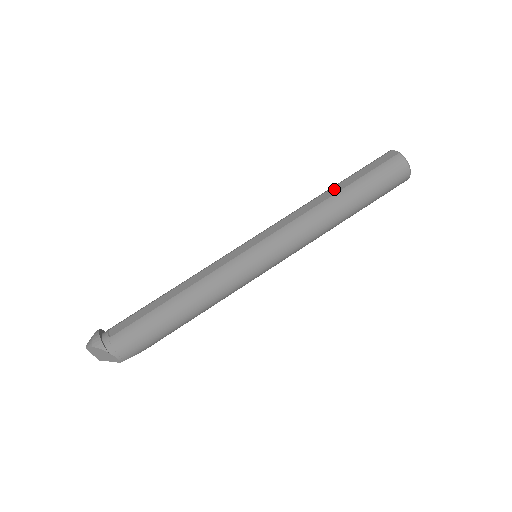
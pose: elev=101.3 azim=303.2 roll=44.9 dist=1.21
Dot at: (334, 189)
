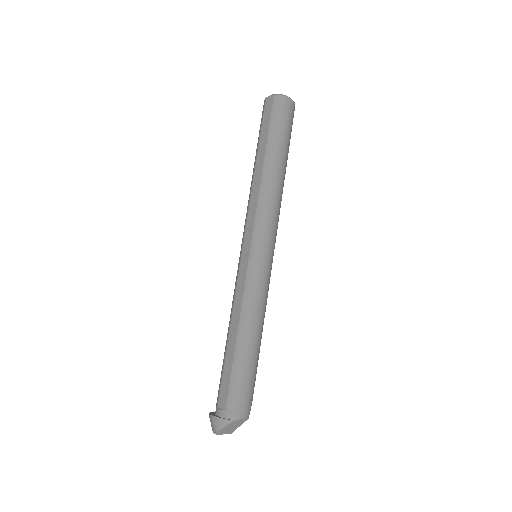
Dot at: (259, 160)
